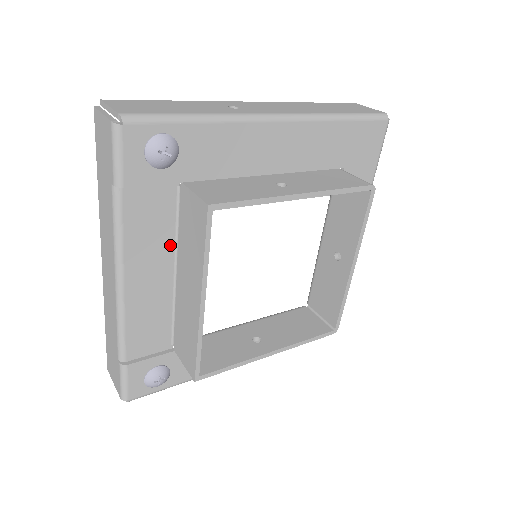
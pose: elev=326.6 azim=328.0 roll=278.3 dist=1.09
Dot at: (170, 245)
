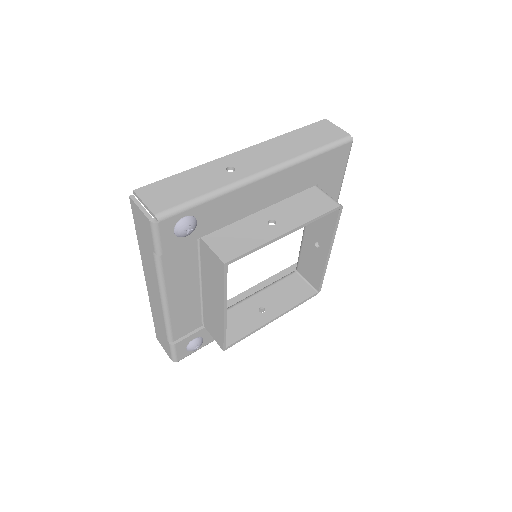
Dot at: (196, 272)
